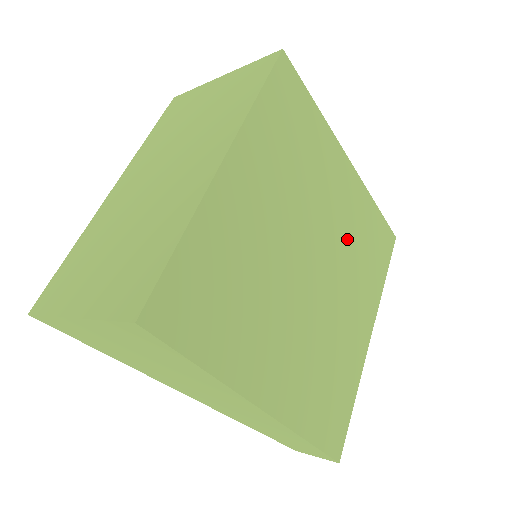
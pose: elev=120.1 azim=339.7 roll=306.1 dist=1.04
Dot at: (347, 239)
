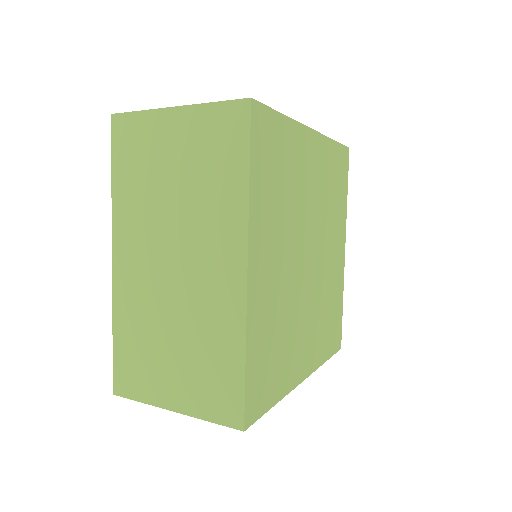
Dot at: (323, 203)
